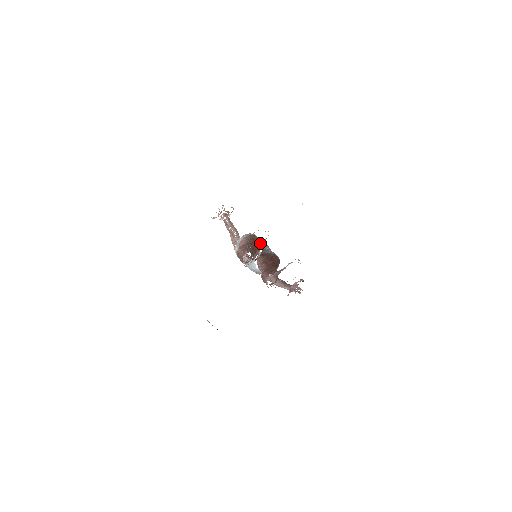
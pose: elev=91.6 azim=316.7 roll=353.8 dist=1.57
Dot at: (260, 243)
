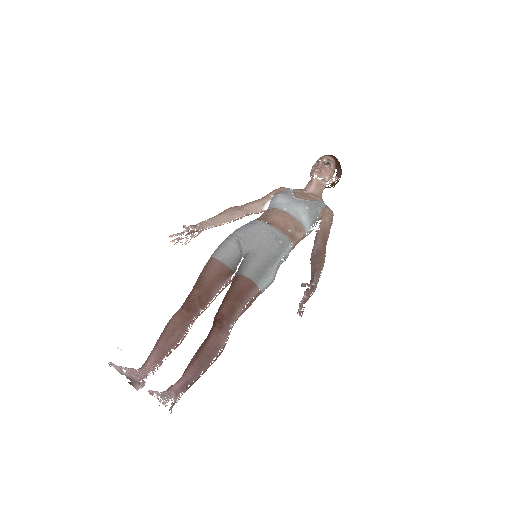
Dot at: (228, 260)
